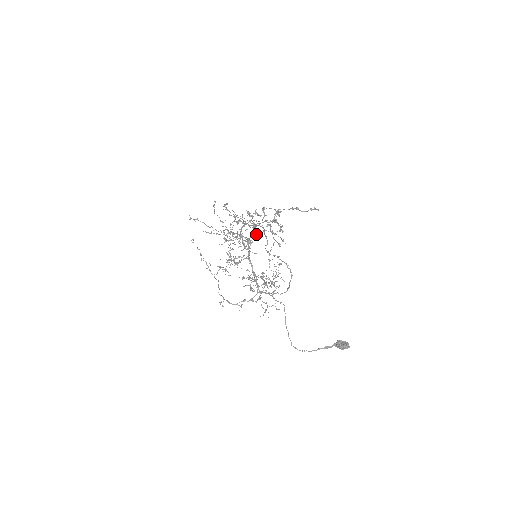
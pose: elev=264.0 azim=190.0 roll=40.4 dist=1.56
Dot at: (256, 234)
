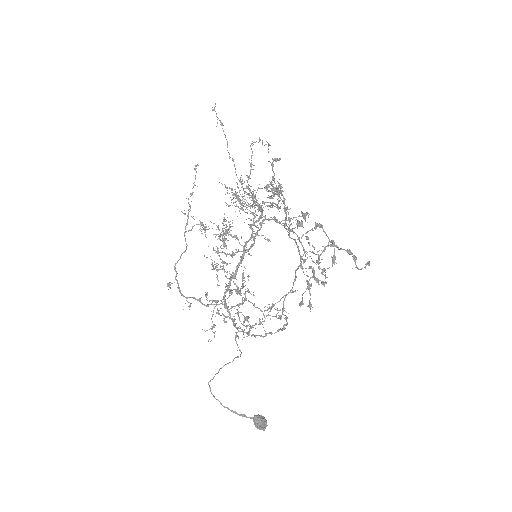
Dot at: (271, 195)
